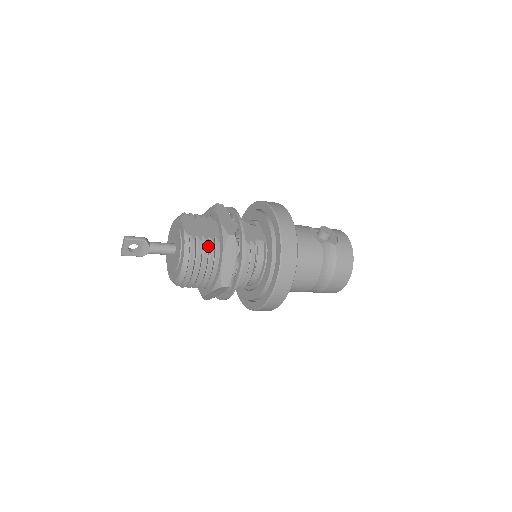
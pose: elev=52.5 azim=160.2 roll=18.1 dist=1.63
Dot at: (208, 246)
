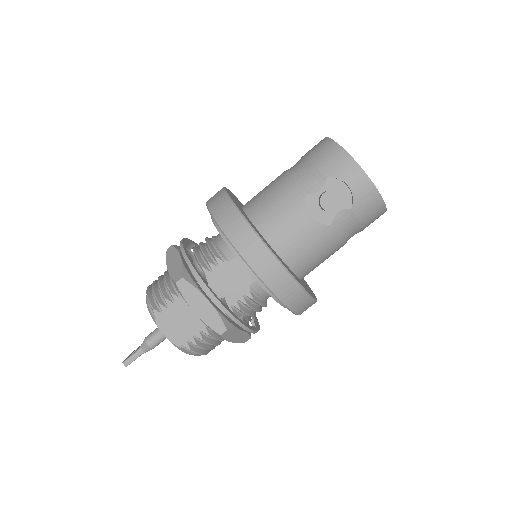
Dot at: (206, 339)
